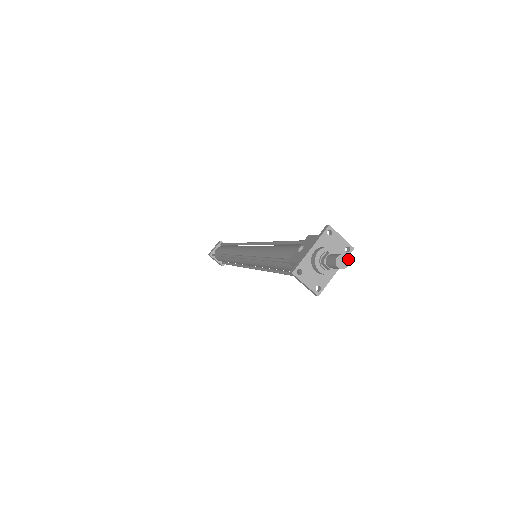
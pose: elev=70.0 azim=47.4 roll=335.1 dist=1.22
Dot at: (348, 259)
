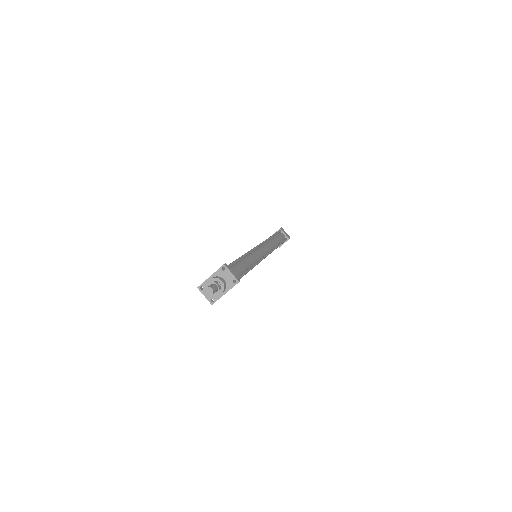
Dot at: (213, 291)
